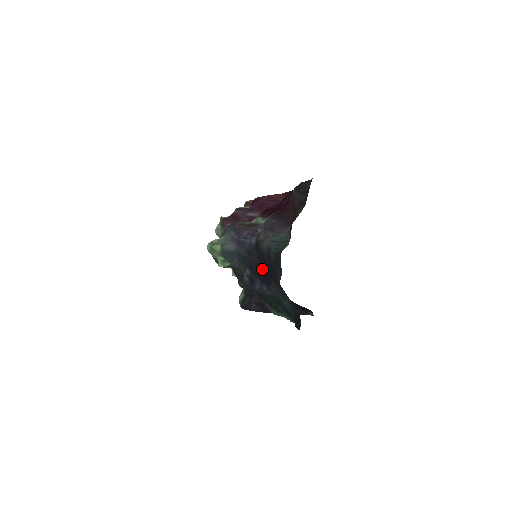
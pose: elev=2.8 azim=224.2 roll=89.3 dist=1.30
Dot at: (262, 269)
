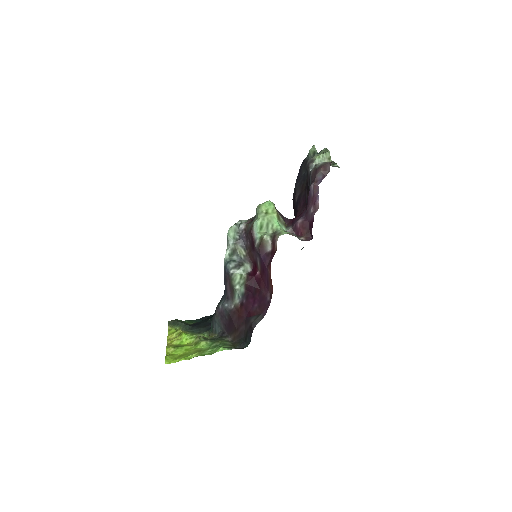
Dot at: occluded
